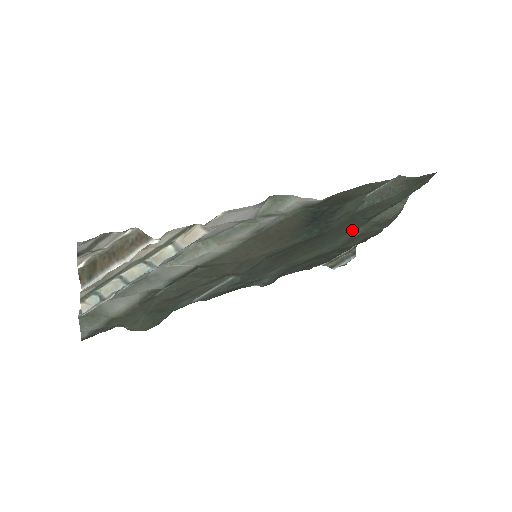
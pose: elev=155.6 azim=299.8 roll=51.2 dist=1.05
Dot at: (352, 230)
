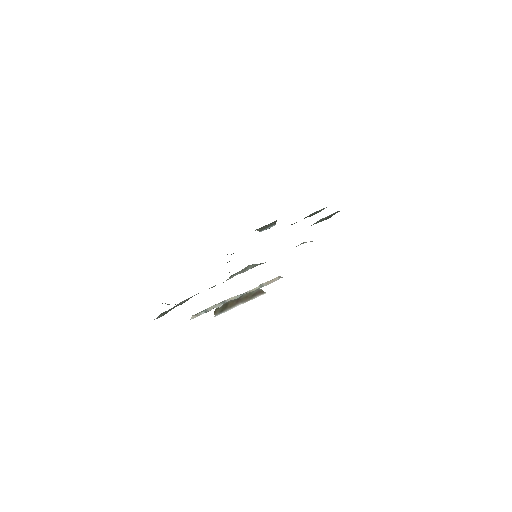
Dot at: occluded
